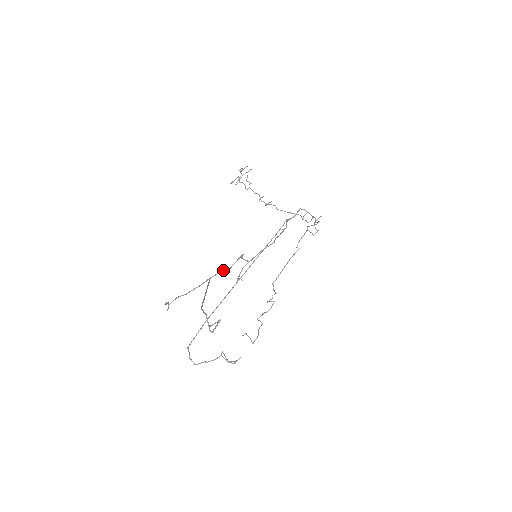
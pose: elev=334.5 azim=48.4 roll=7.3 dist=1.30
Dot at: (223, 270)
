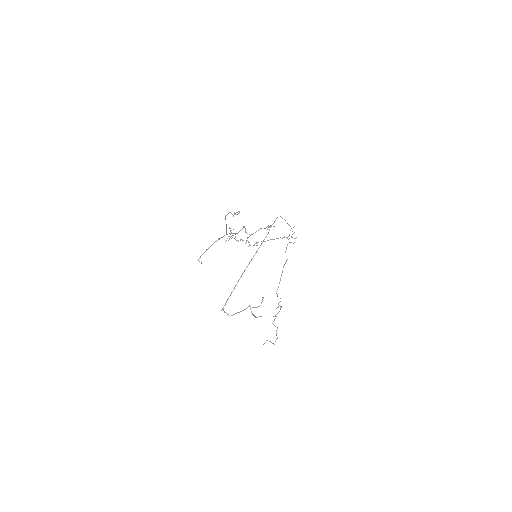
Dot at: (234, 233)
